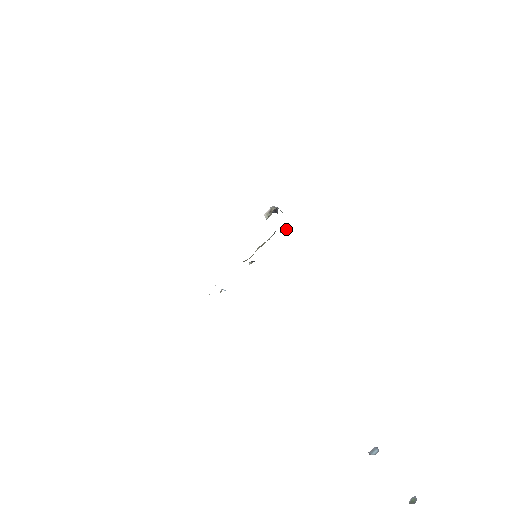
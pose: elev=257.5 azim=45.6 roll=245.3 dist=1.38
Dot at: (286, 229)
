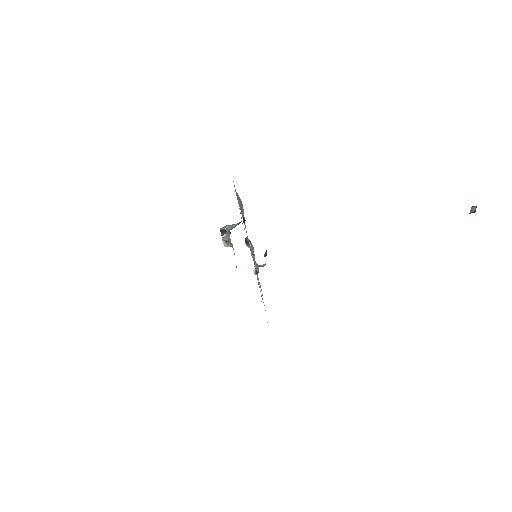
Dot at: (243, 214)
